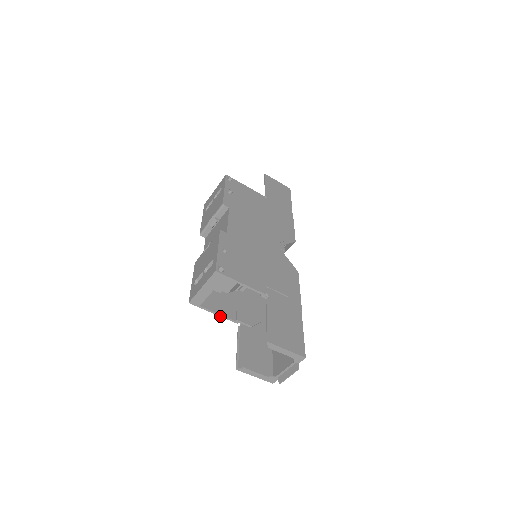
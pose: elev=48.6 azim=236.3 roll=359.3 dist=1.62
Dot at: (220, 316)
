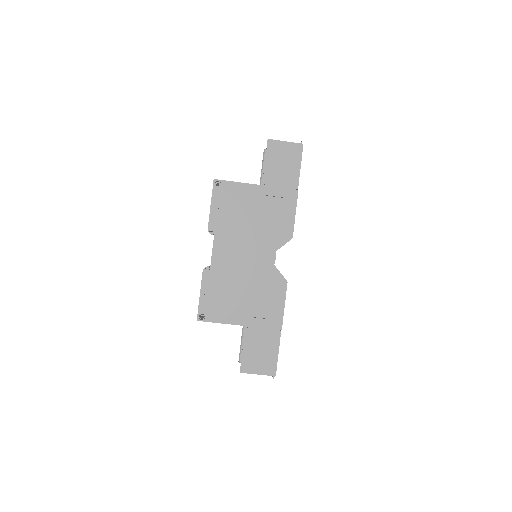
Dot at: occluded
